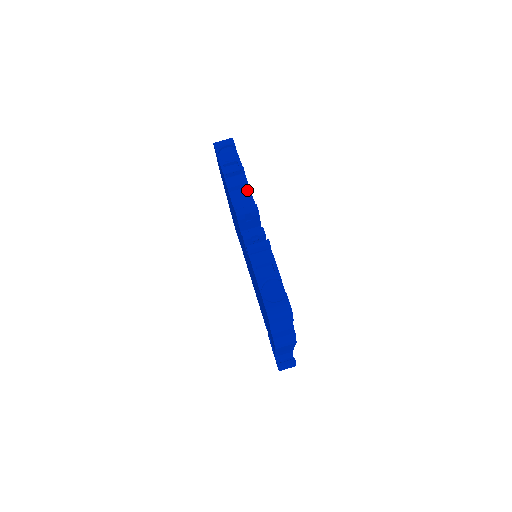
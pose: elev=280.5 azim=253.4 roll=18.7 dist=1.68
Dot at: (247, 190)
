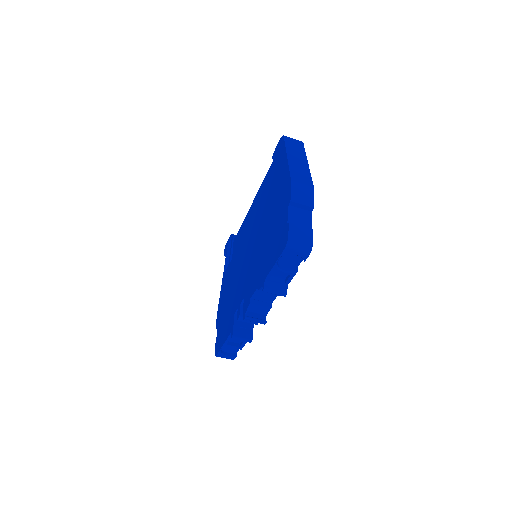
Dot at: (275, 295)
